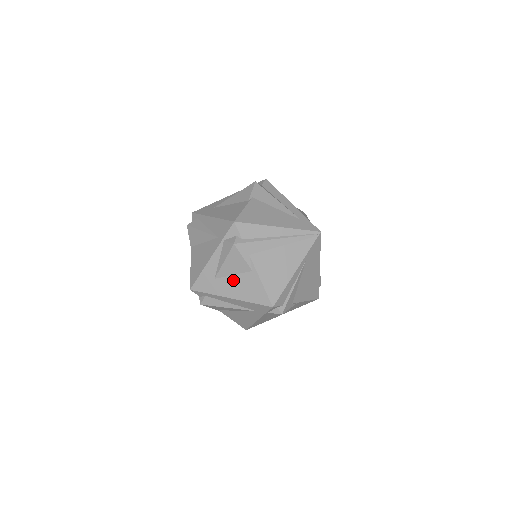
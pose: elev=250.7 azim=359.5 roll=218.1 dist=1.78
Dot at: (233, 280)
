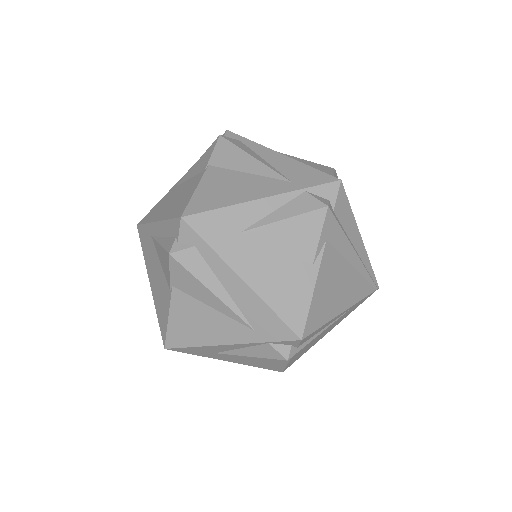
Dot at: (271, 256)
